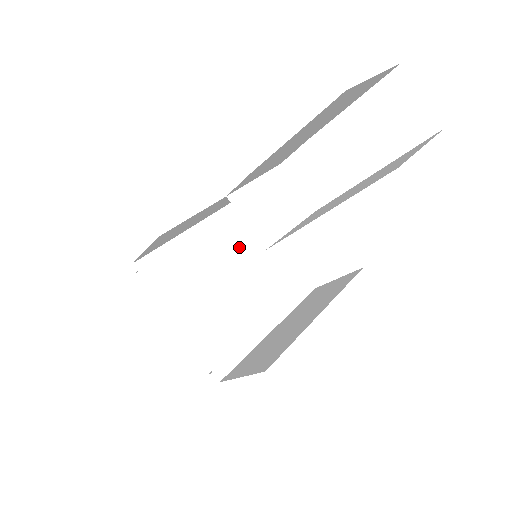
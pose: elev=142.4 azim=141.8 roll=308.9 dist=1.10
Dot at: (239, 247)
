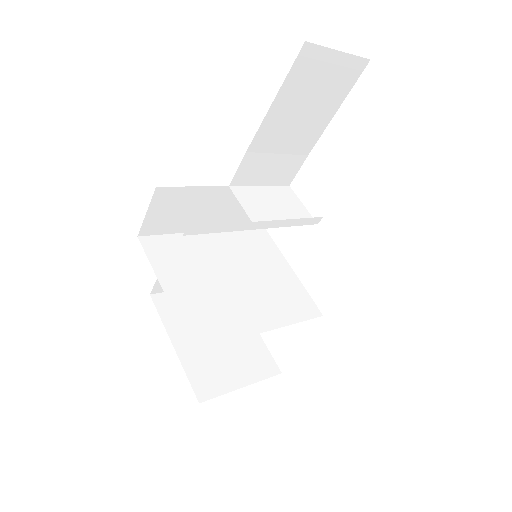
Dot at: (245, 259)
